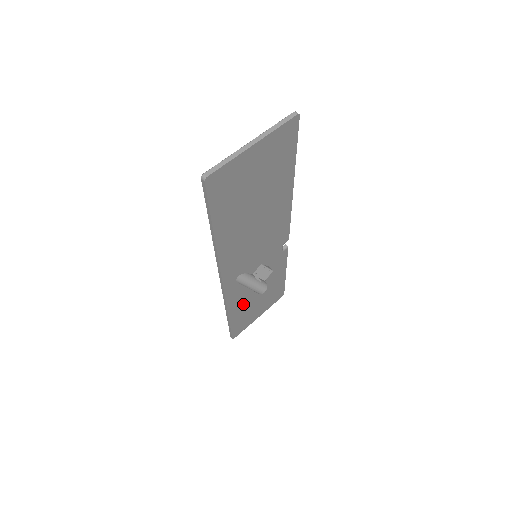
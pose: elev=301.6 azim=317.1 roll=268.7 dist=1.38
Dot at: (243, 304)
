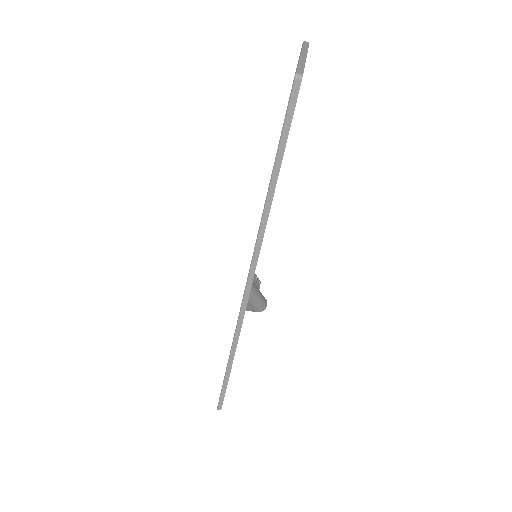
Dot at: occluded
